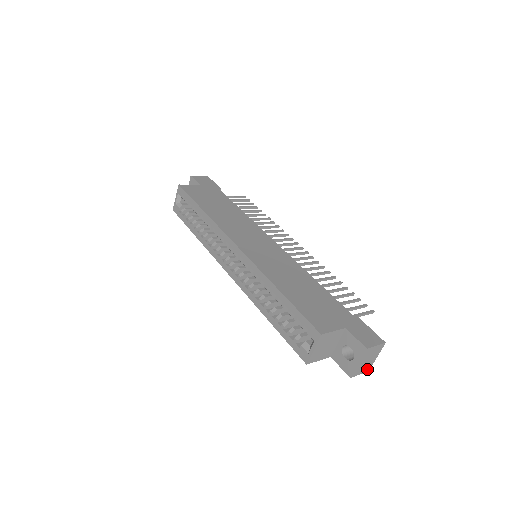
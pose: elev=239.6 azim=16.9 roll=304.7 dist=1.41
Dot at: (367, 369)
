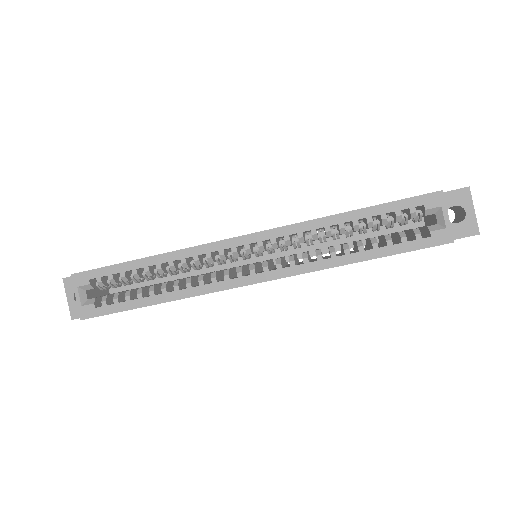
Dot at: occluded
